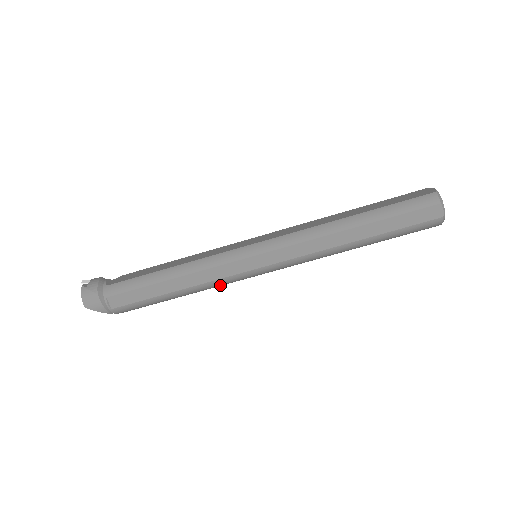
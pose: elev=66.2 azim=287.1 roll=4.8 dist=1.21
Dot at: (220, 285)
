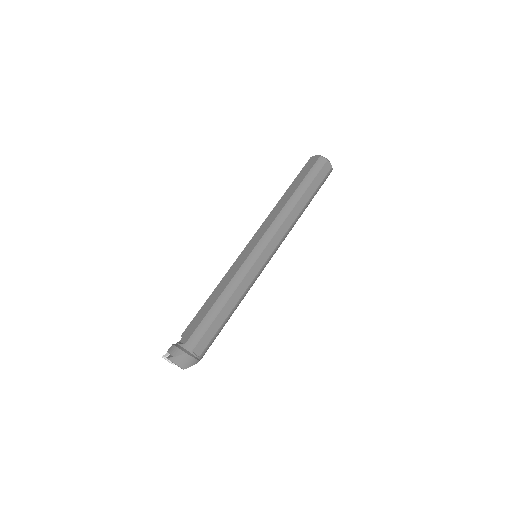
Dot at: occluded
